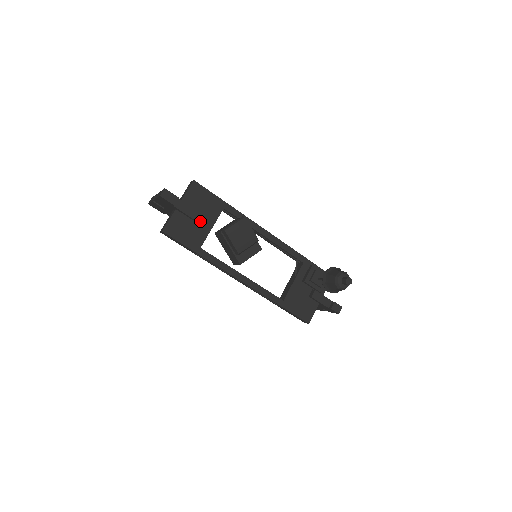
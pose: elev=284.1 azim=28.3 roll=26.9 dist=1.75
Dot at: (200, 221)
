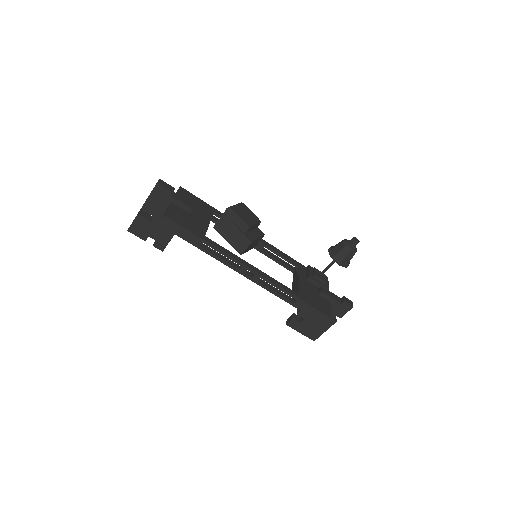
Dot at: (197, 216)
